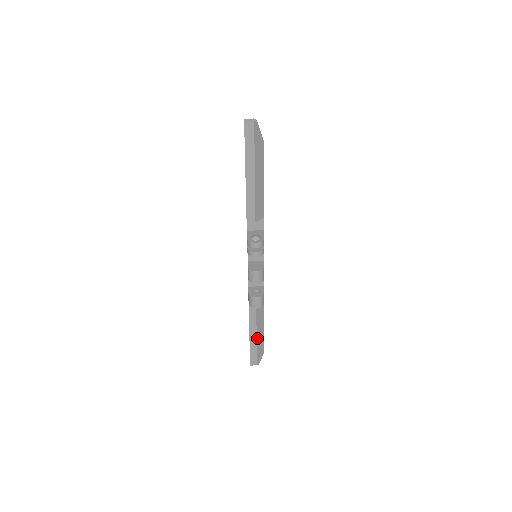
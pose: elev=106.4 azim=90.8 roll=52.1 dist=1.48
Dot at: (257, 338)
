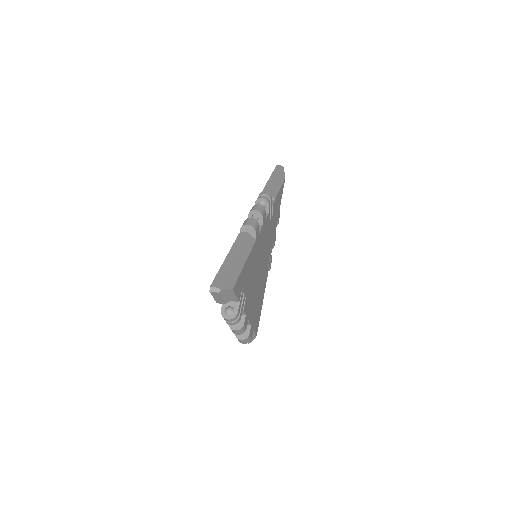
Dot at: (234, 261)
